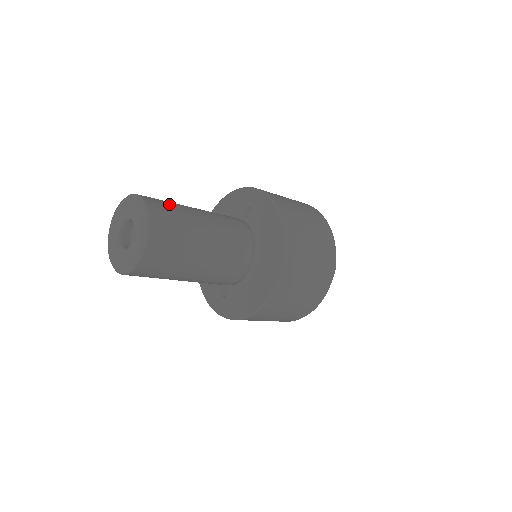
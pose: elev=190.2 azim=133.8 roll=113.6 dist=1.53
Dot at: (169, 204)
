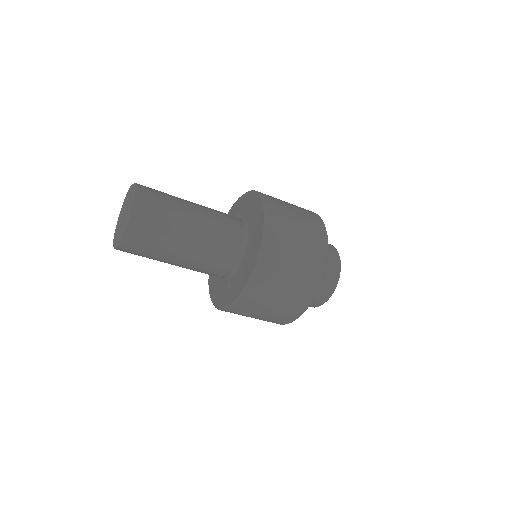
Dot at: occluded
